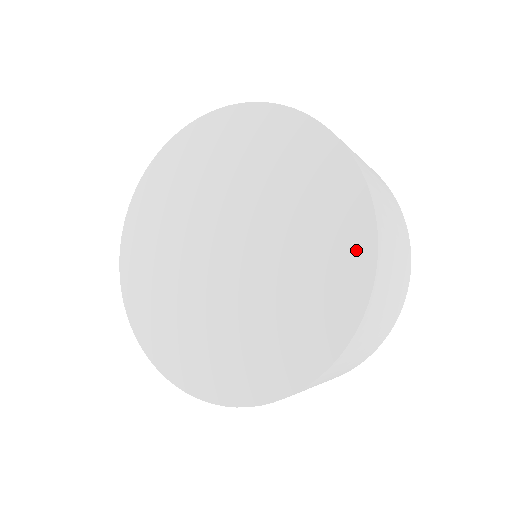
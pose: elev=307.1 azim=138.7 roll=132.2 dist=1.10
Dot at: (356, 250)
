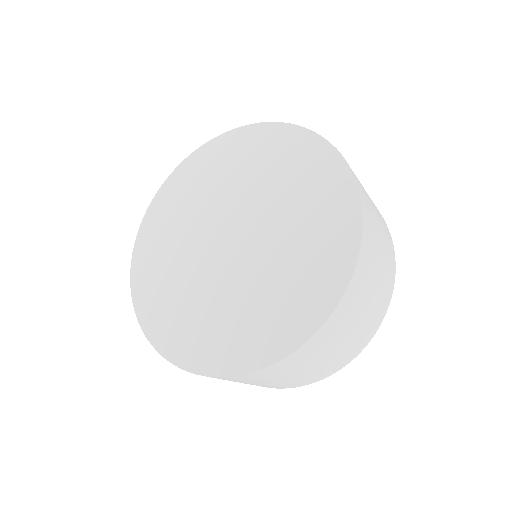
Dot at: (343, 208)
